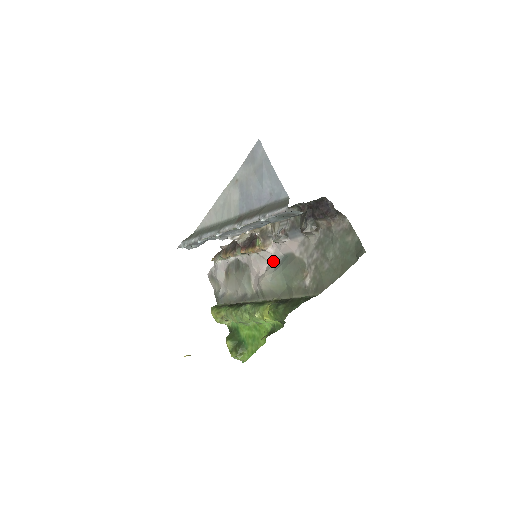
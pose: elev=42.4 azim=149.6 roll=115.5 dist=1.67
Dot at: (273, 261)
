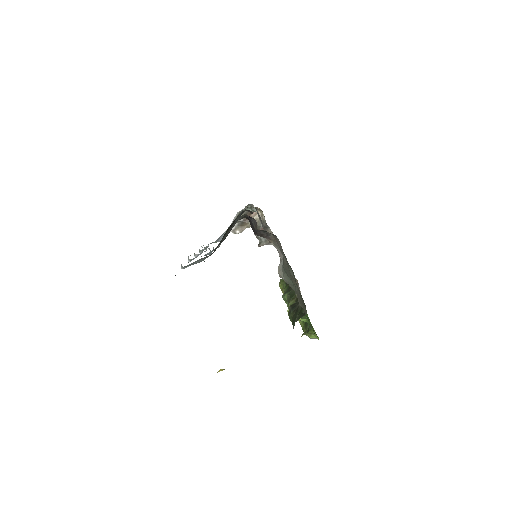
Dot at: (281, 253)
